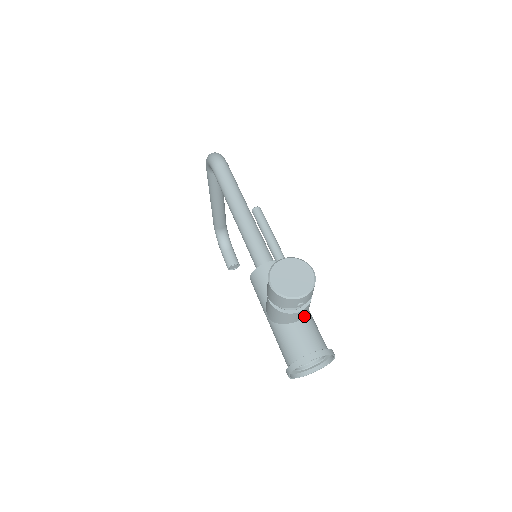
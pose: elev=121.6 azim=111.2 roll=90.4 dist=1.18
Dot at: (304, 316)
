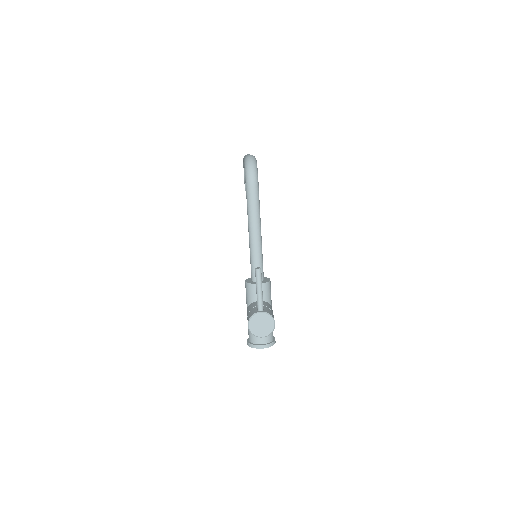
Dot at: occluded
